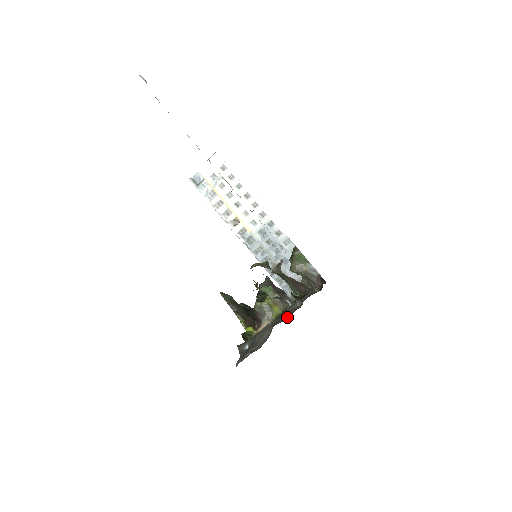
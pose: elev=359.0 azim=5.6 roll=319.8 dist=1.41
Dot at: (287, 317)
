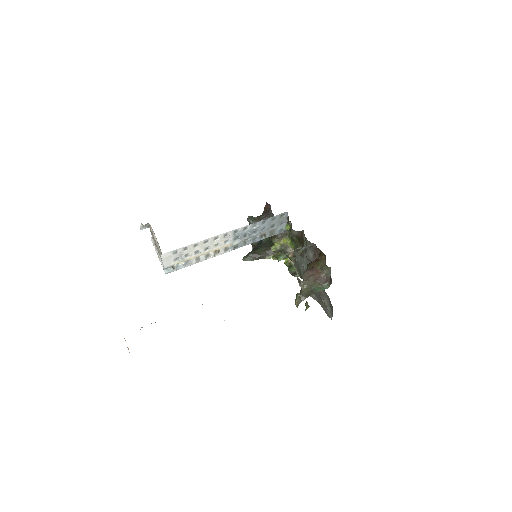
Dot at: occluded
